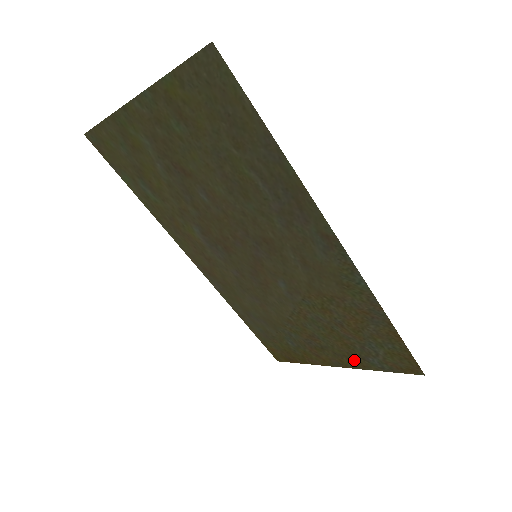
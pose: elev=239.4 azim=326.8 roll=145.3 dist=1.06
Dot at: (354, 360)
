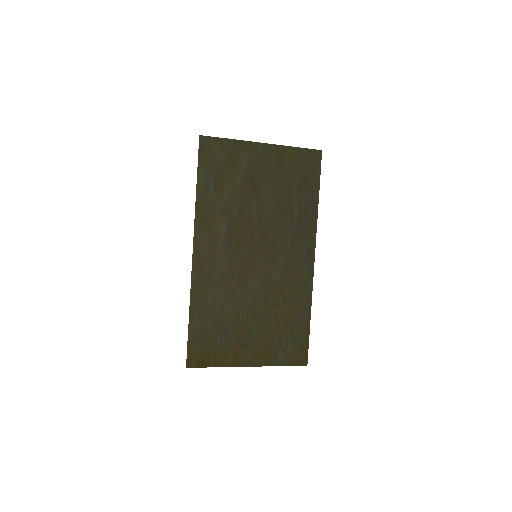
Dot at: (265, 356)
